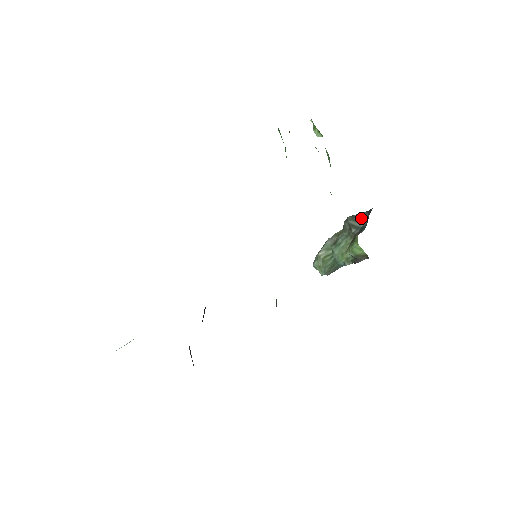
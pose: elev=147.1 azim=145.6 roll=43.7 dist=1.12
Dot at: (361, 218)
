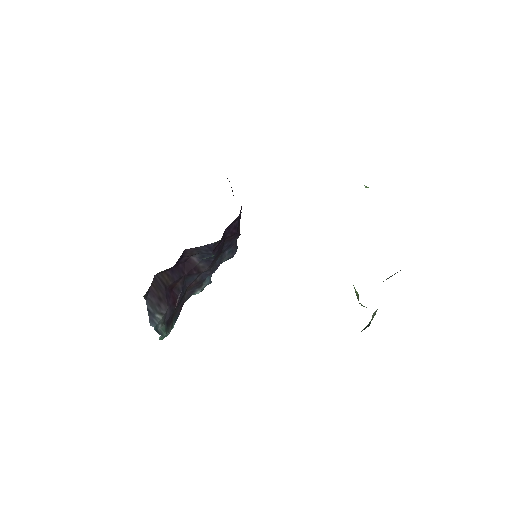
Dot at: (394, 274)
